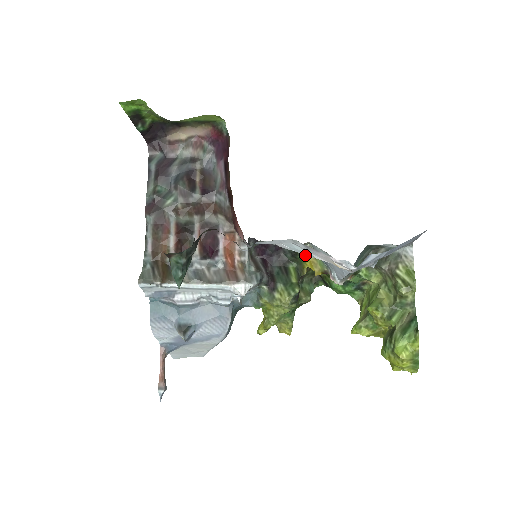
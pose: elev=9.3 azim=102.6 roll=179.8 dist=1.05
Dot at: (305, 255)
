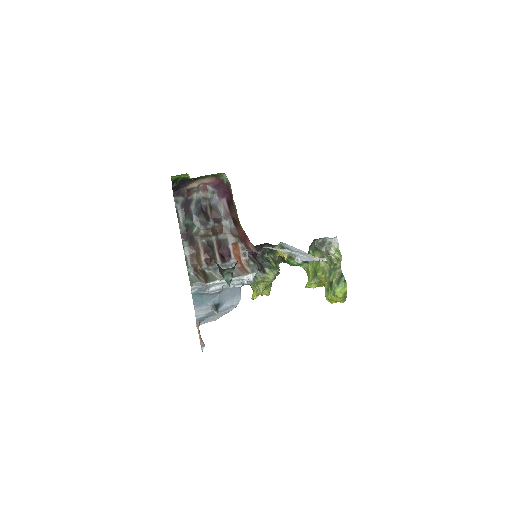
Dot at: occluded
